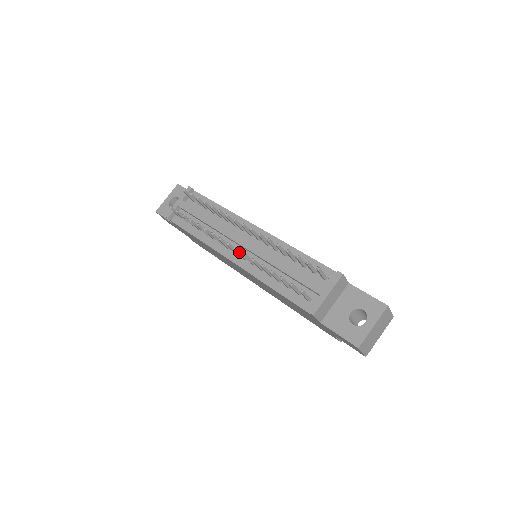
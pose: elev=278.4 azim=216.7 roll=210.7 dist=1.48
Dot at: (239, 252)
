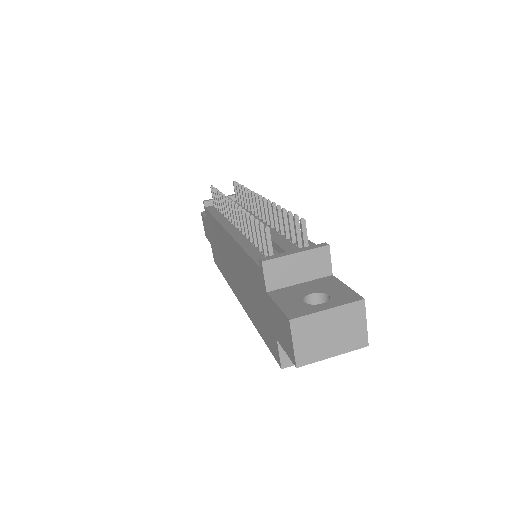
Dot at: (237, 212)
